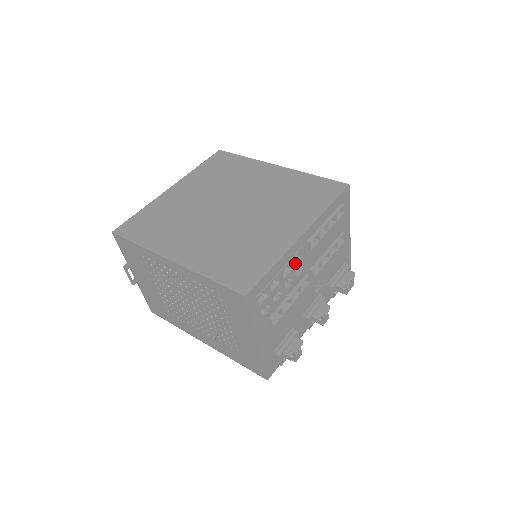
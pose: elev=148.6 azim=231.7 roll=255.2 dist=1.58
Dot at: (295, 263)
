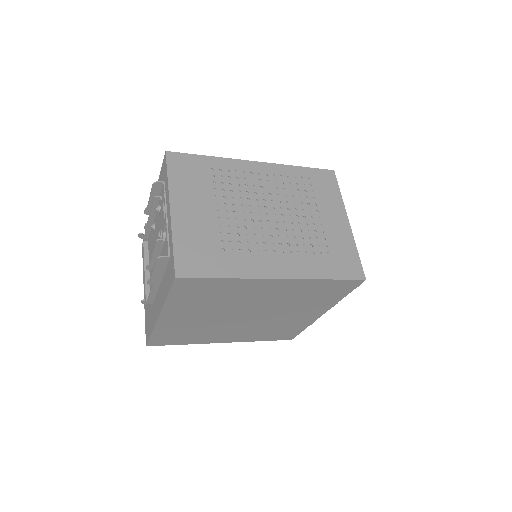
Dot at: occluded
